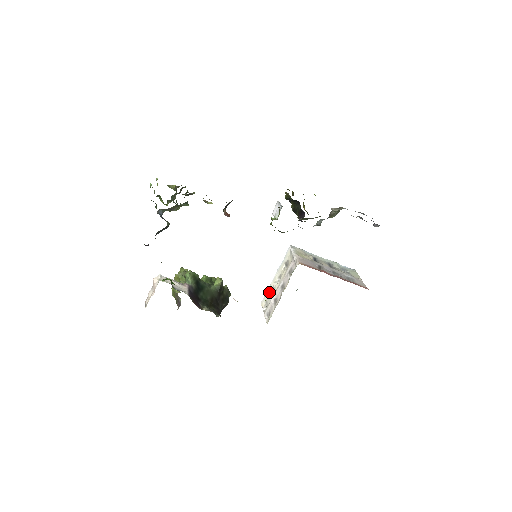
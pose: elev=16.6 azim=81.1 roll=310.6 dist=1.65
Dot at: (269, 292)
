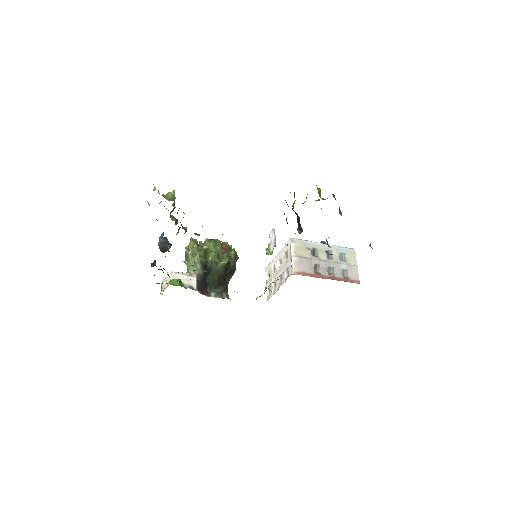
Dot at: (271, 266)
